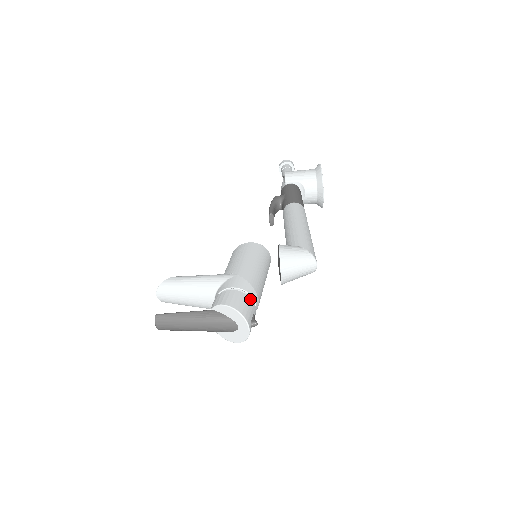
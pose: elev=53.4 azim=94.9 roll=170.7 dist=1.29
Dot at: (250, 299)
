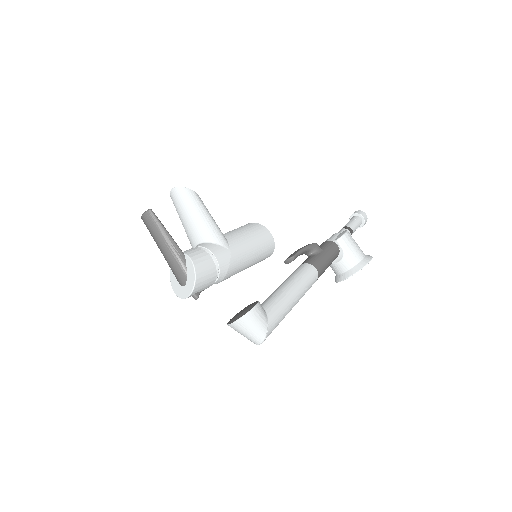
Dot at: (215, 278)
